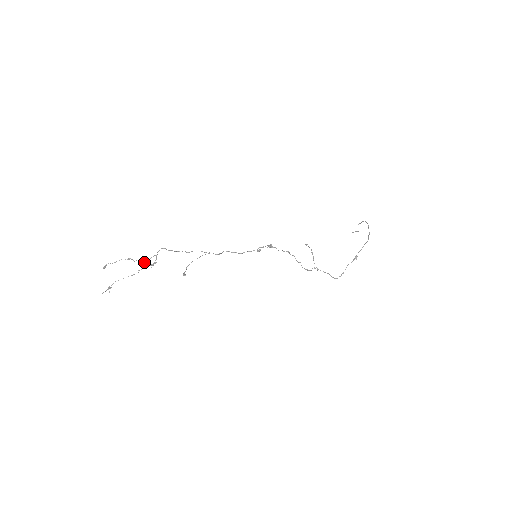
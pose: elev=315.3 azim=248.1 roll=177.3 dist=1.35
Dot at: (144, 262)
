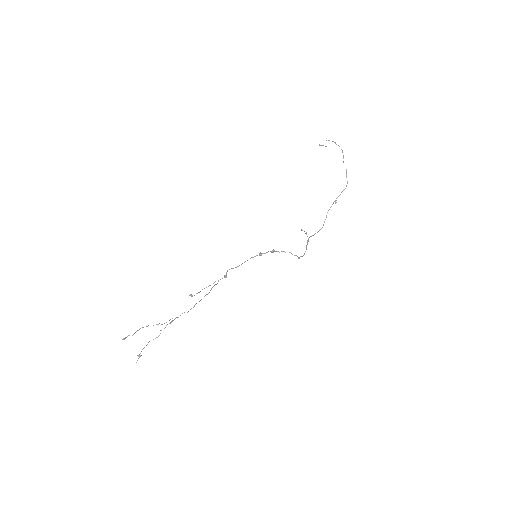
Dot at: occluded
